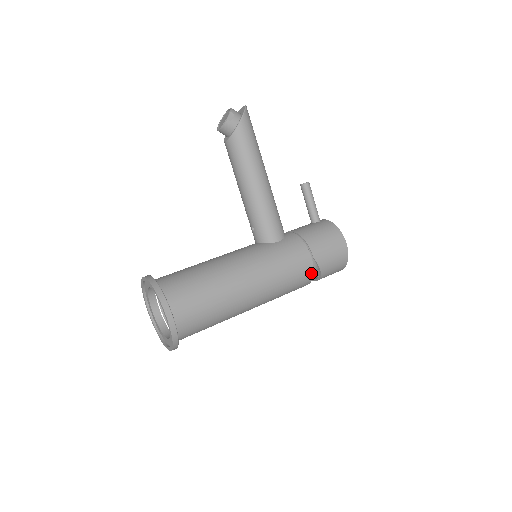
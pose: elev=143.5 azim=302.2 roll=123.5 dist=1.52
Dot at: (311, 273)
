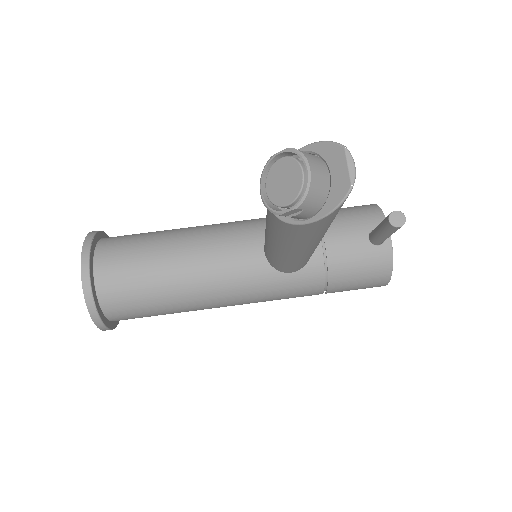
Dot at: occluded
